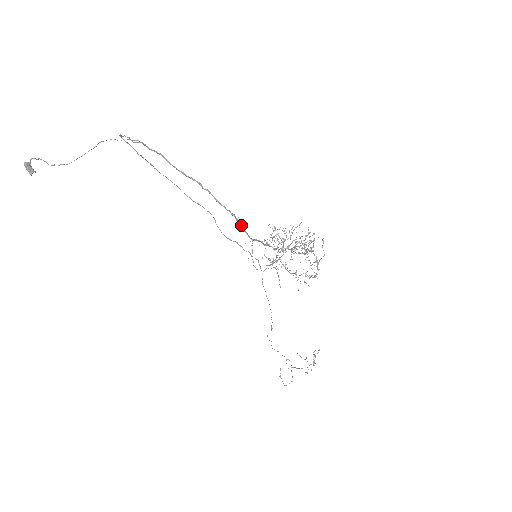
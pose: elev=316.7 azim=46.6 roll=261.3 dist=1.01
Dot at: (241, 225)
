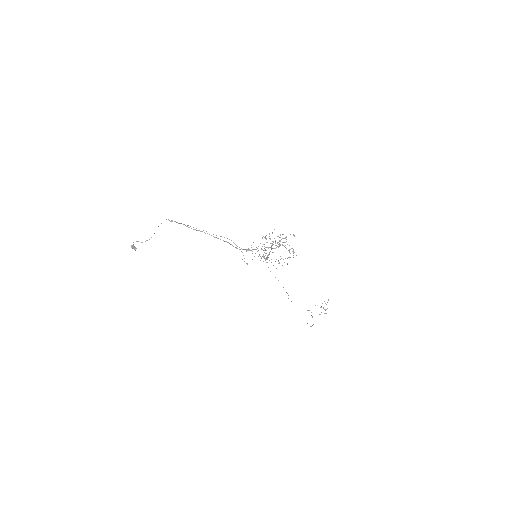
Dot at: (232, 245)
